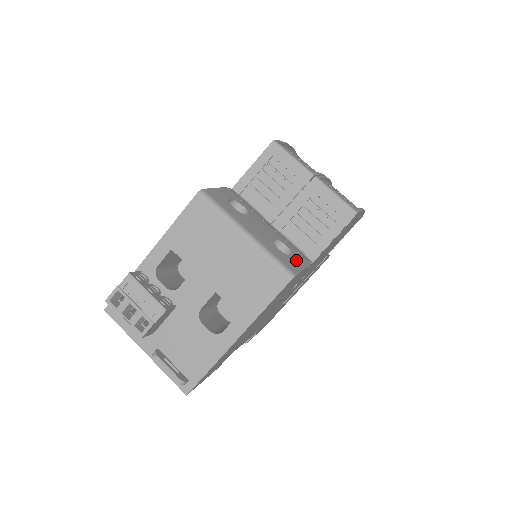
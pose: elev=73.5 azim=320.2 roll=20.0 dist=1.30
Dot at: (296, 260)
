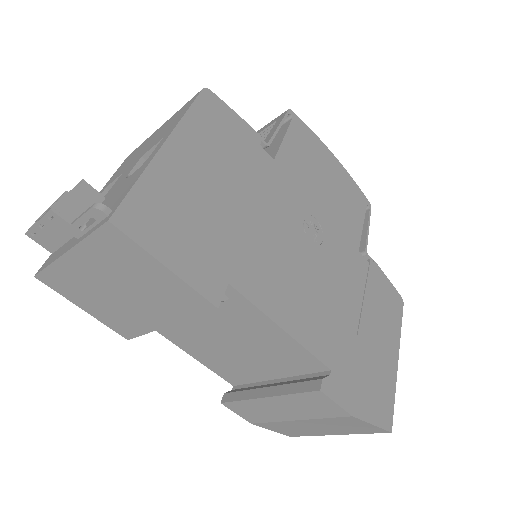
Dot at: occluded
